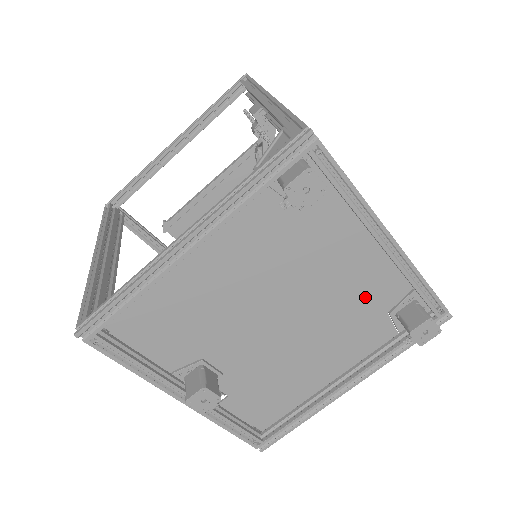
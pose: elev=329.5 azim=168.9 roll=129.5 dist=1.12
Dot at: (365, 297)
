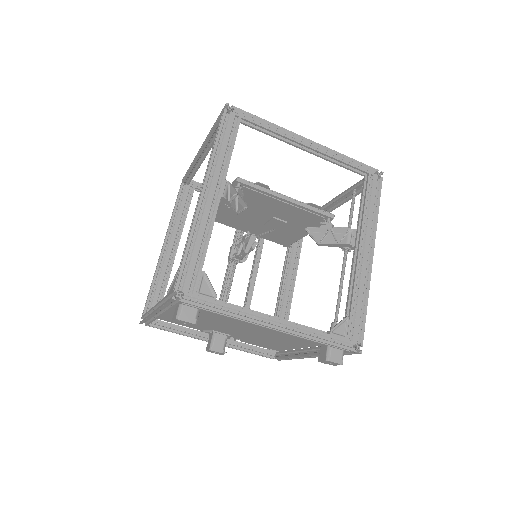
Dot at: occluded
